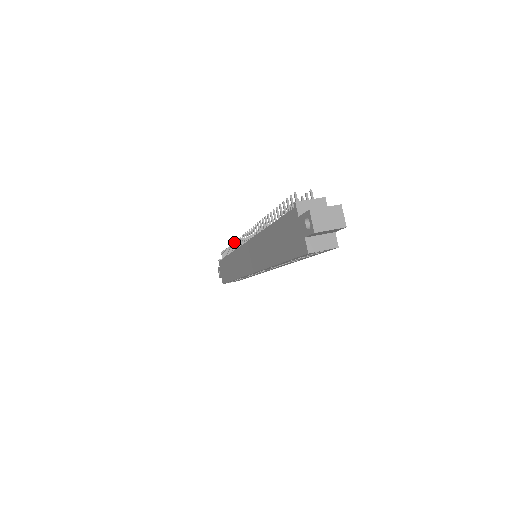
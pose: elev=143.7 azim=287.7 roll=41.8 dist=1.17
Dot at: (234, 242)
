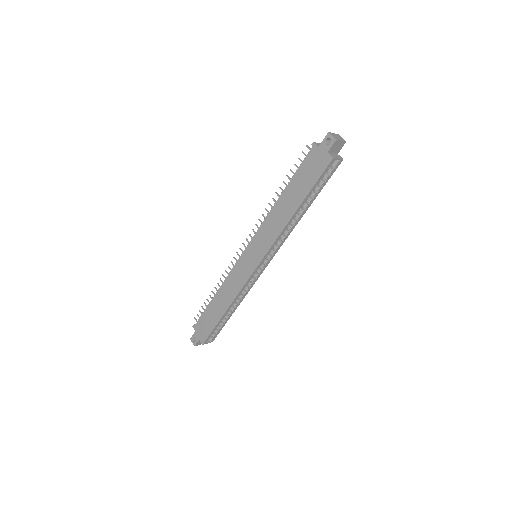
Dot at: (222, 274)
